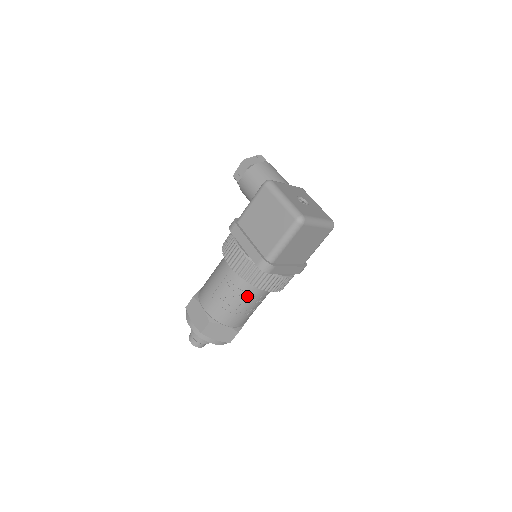
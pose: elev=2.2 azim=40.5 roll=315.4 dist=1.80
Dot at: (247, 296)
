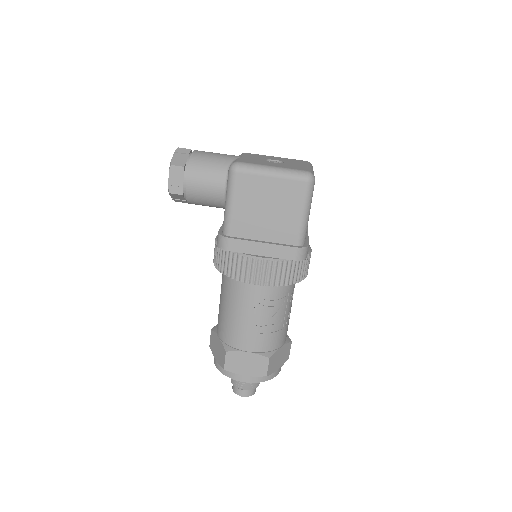
Dot at: (287, 300)
